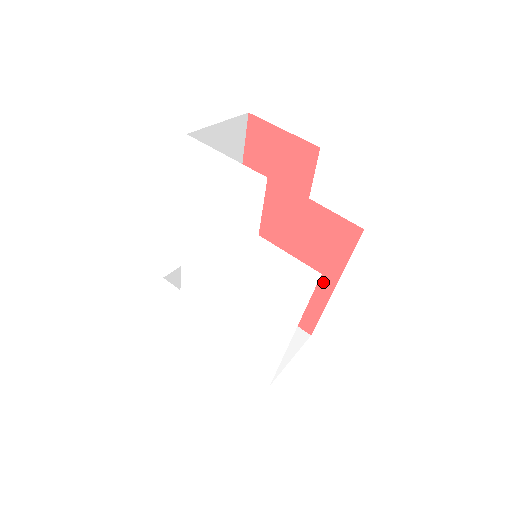
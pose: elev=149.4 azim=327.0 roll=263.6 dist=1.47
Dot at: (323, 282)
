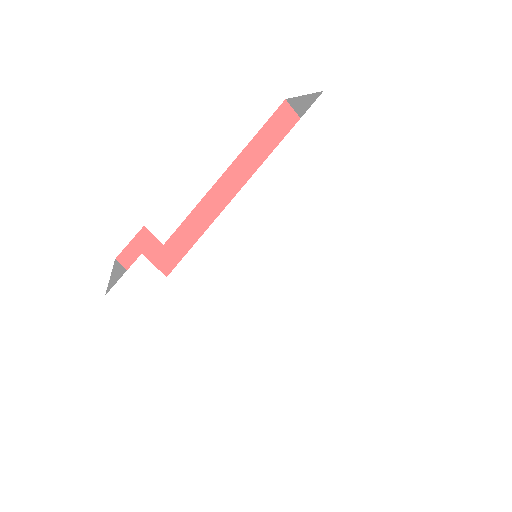
Dot at: occluded
